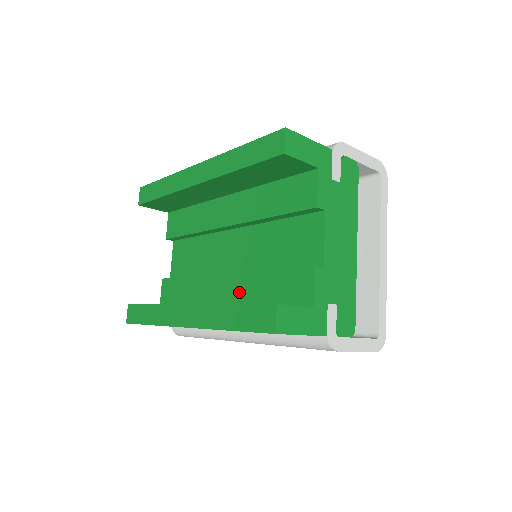
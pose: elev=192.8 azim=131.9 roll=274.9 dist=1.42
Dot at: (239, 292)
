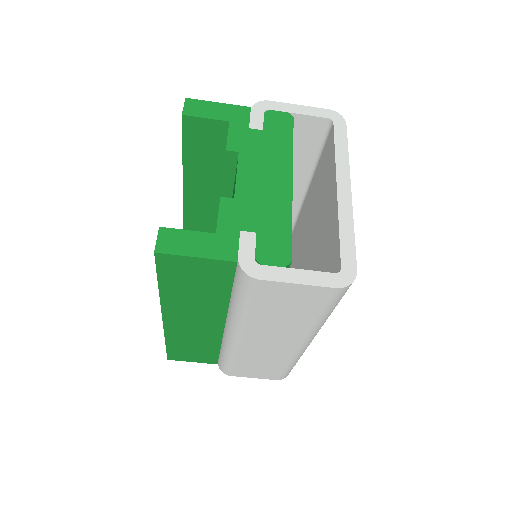
Dot at: occluded
